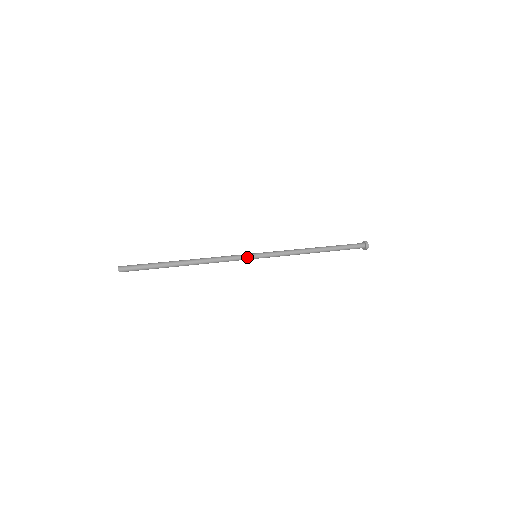
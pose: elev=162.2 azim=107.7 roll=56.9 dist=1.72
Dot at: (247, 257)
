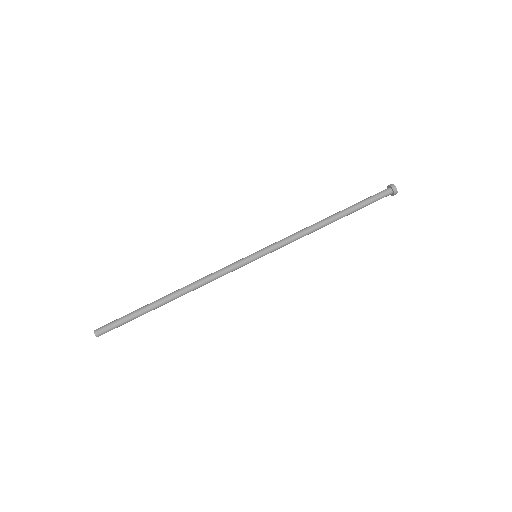
Dot at: occluded
